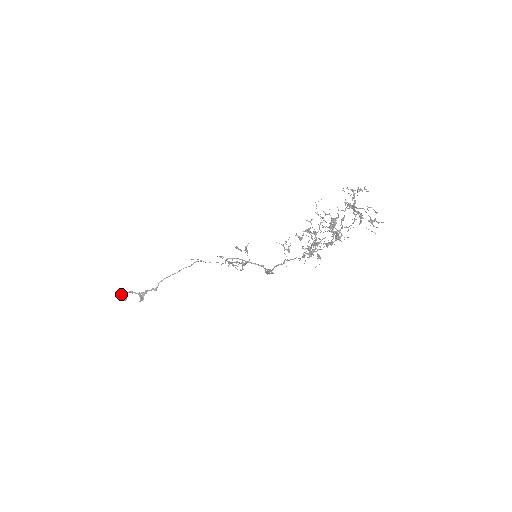
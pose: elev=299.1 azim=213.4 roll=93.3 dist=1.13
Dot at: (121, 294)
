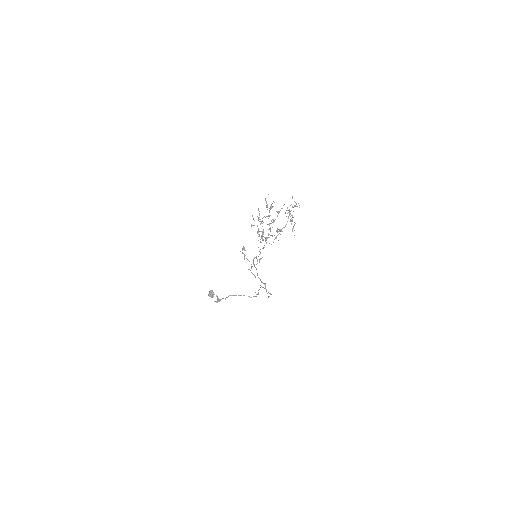
Dot at: (211, 292)
